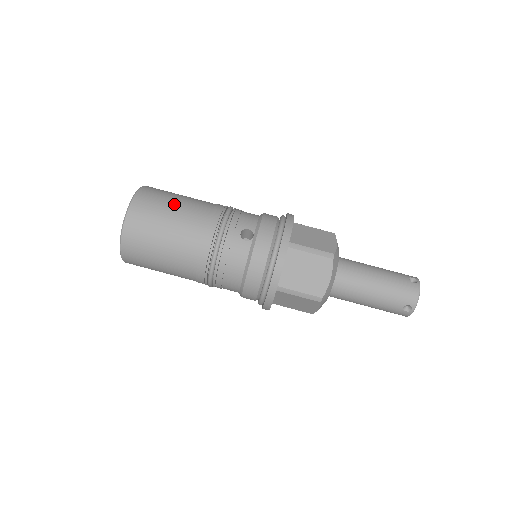
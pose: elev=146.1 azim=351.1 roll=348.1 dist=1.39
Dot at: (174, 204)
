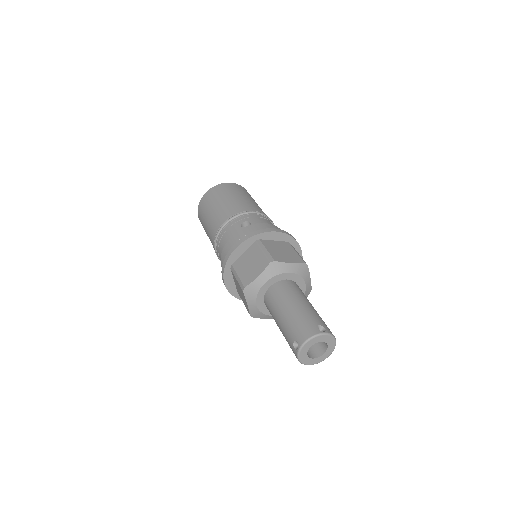
Dot at: (236, 194)
